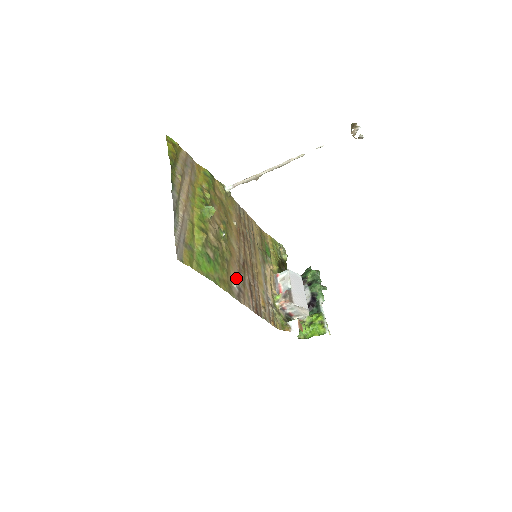
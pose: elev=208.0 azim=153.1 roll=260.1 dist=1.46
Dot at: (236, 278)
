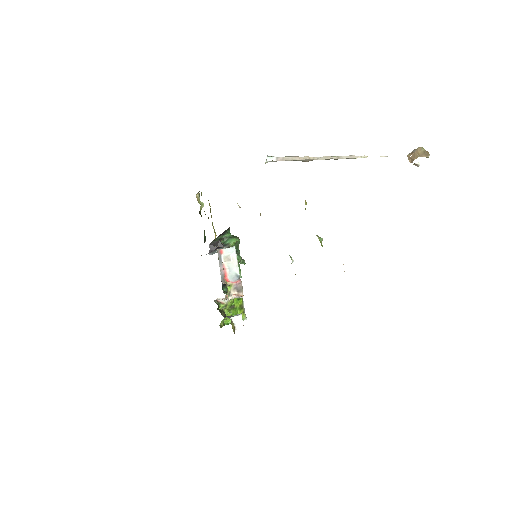
Dot at: occluded
